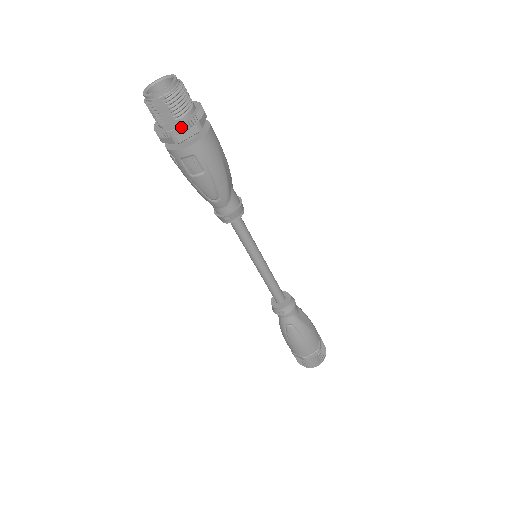
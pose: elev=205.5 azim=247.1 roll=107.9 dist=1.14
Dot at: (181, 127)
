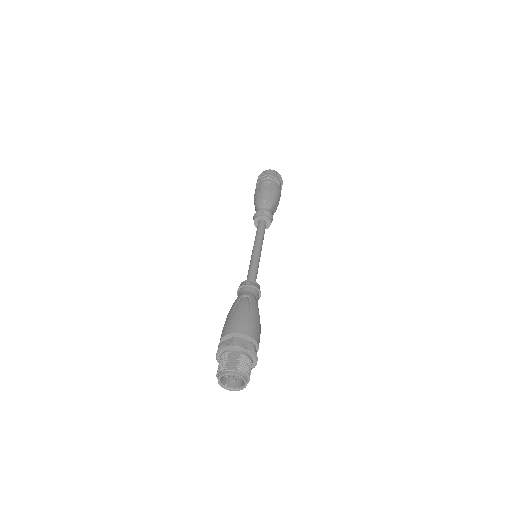
Dot at: occluded
